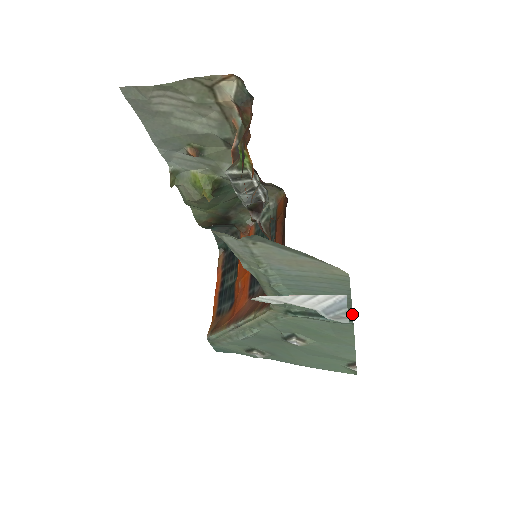
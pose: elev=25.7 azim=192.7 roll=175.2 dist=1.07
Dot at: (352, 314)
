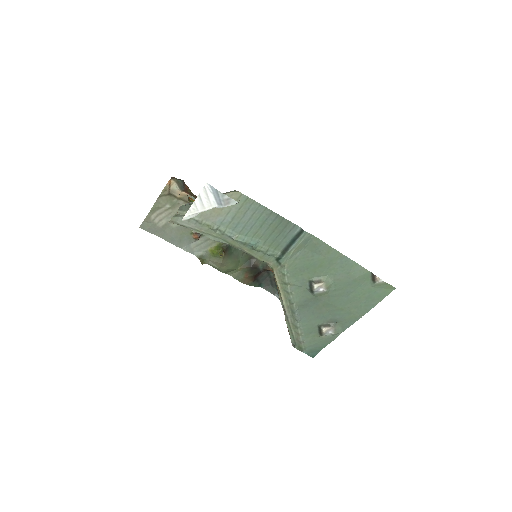
Dot at: (298, 226)
